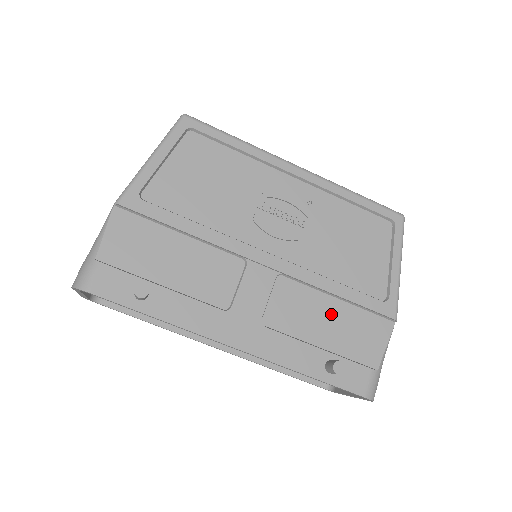
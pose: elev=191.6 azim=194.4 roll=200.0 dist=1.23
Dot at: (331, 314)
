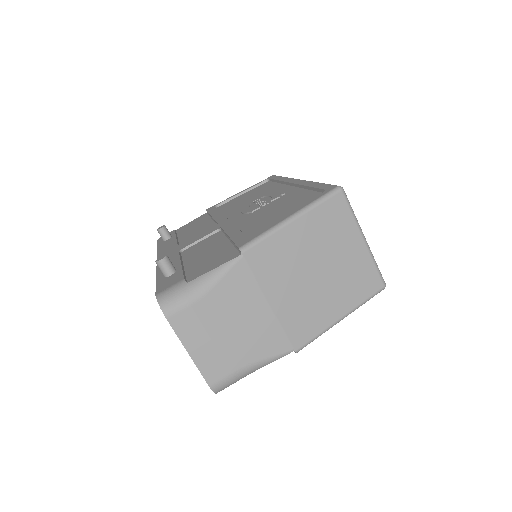
Dot at: (214, 249)
